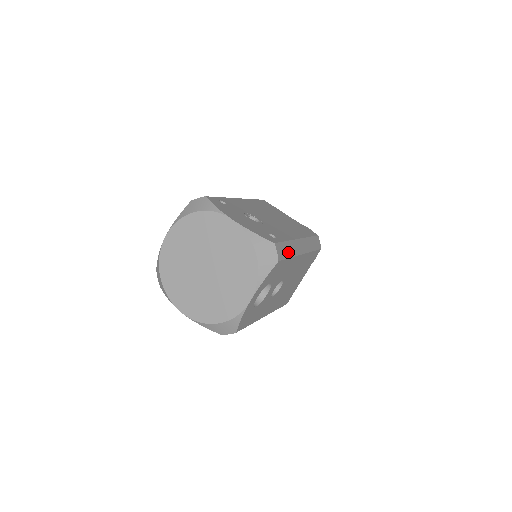
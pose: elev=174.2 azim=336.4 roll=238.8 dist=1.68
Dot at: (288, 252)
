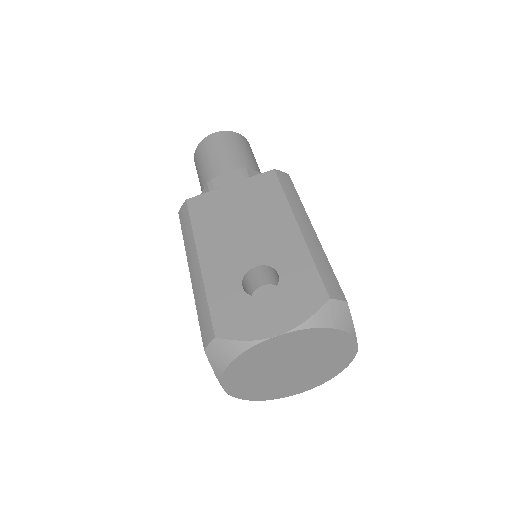
Dot at: occluded
